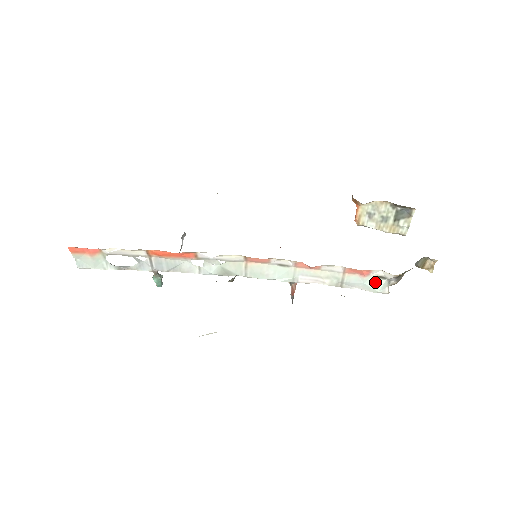
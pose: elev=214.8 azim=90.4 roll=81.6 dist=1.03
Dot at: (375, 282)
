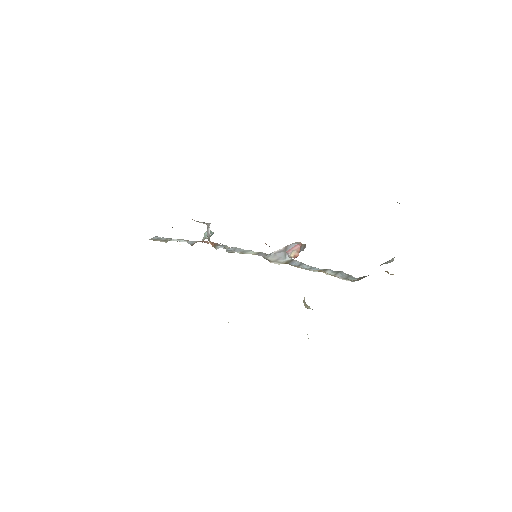
Dot at: (345, 279)
